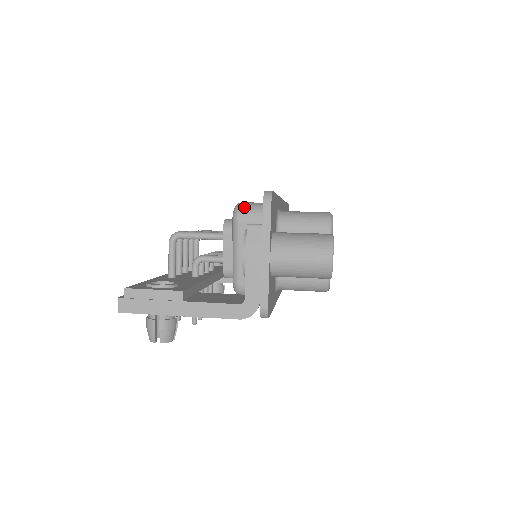
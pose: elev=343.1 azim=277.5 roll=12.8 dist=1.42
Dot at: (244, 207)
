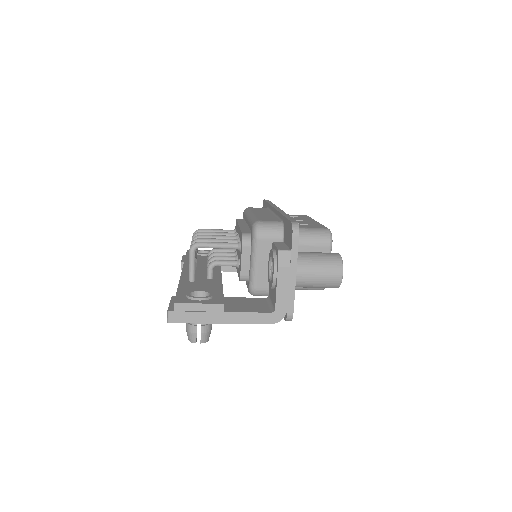
Dot at: (263, 227)
